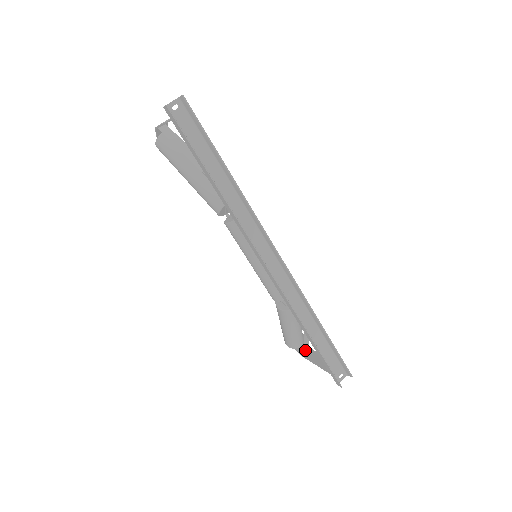
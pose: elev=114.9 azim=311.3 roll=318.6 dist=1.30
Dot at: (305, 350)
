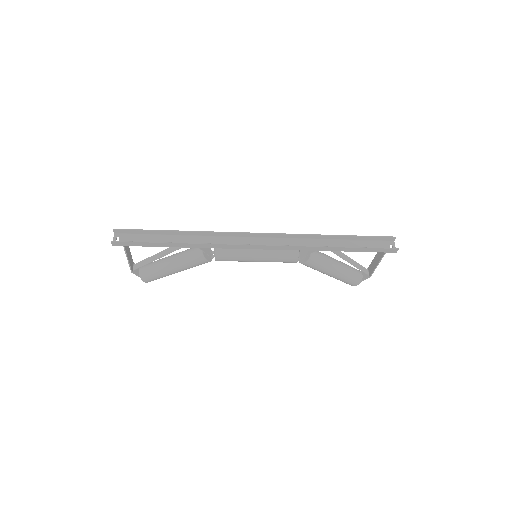
Dot at: (366, 272)
